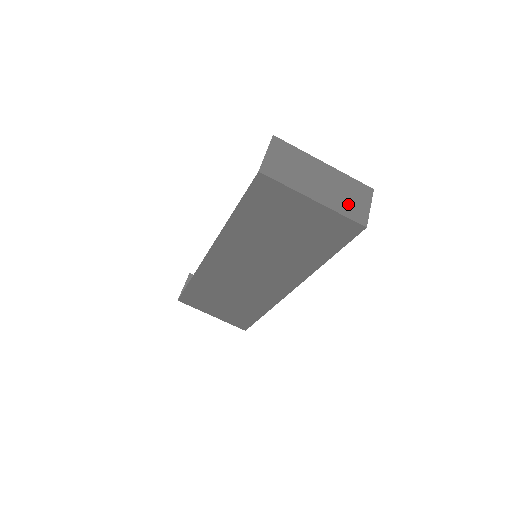
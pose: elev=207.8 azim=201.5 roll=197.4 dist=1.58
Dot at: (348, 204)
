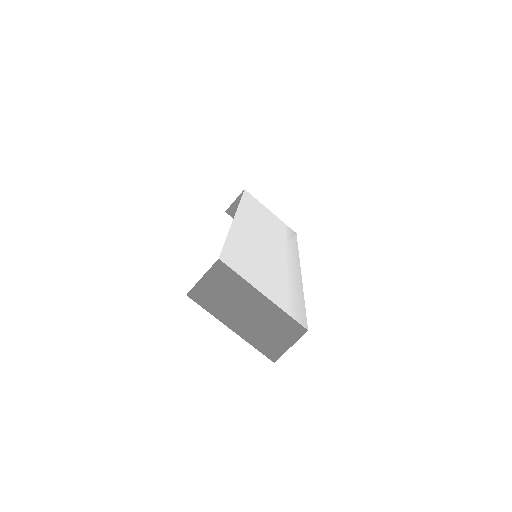
Dot at: (267, 339)
